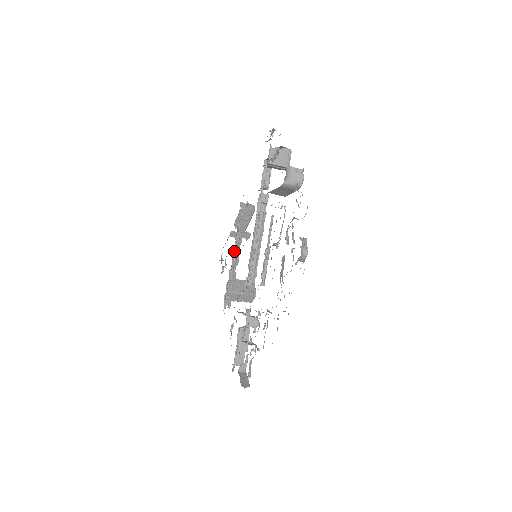
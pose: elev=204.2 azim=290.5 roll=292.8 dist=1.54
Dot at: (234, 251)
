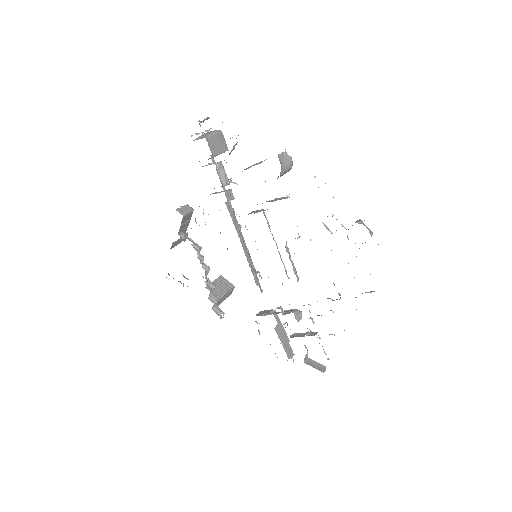
Dot at: (200, 262)
